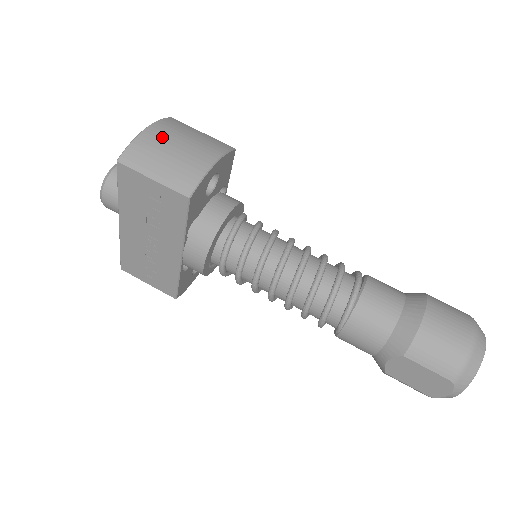
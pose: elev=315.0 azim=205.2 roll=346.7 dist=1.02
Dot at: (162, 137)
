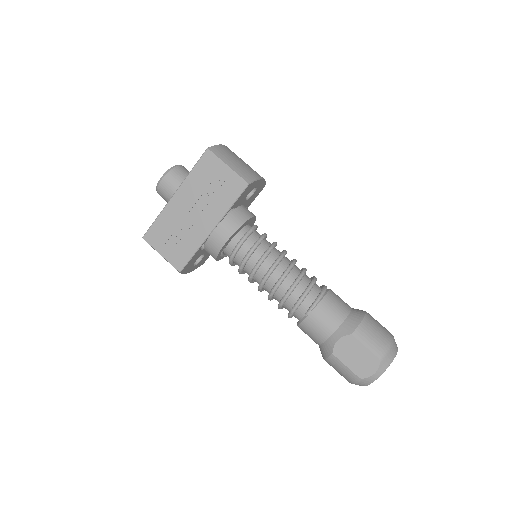
Dot at: (233, 153)
